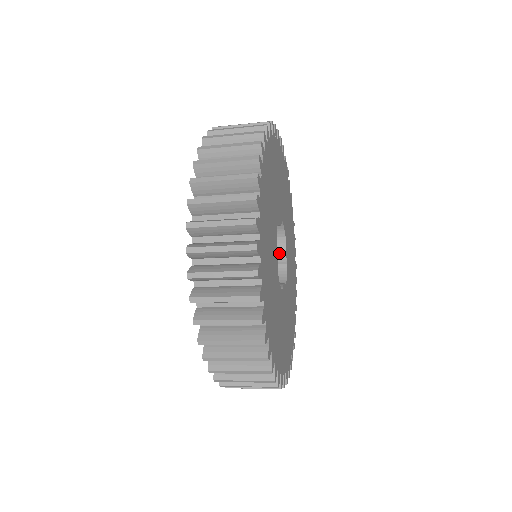
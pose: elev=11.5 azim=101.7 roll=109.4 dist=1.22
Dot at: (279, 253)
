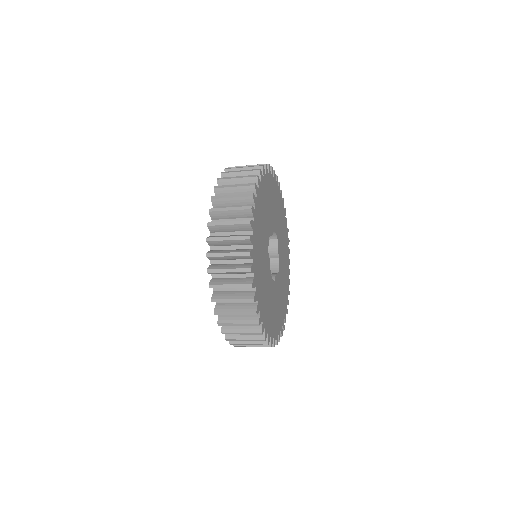
Dot at: (273, 251)
